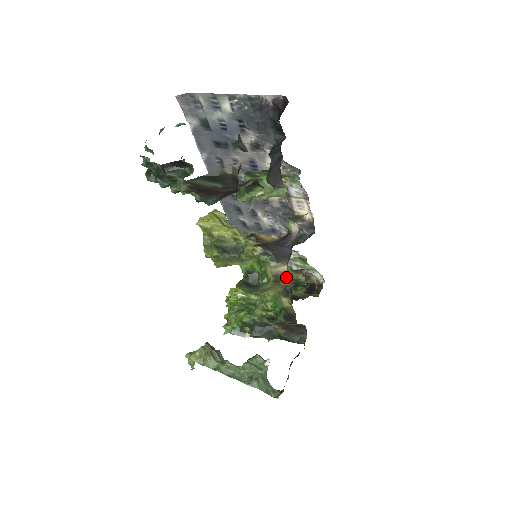
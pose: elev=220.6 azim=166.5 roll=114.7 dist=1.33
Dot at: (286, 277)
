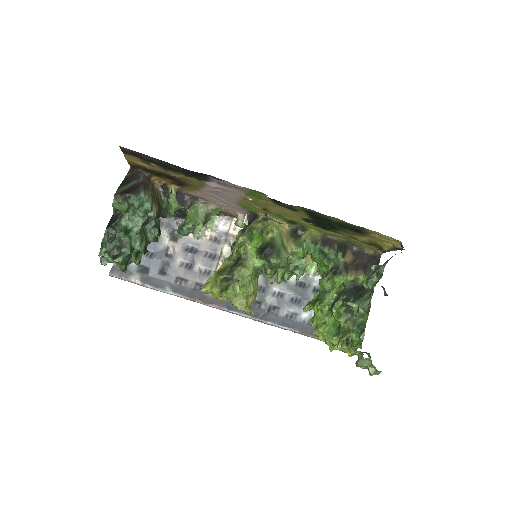
Dot at: occluded
